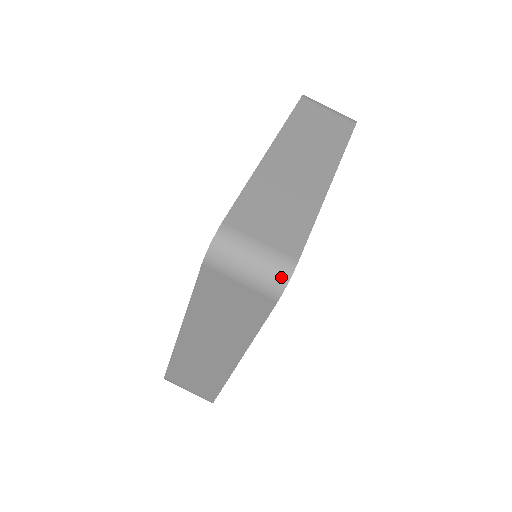
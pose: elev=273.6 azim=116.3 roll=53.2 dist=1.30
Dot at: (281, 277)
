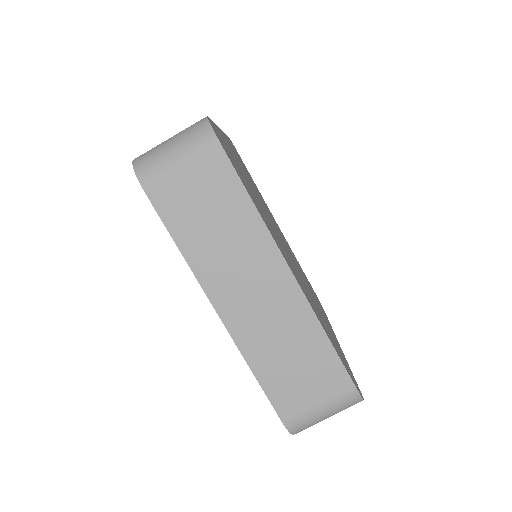
Dot at: (355, 403)
